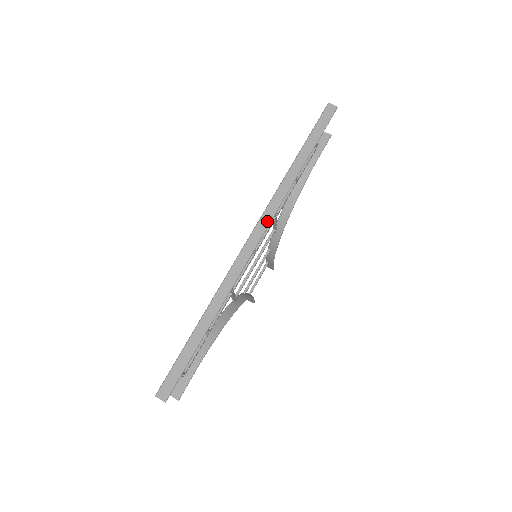
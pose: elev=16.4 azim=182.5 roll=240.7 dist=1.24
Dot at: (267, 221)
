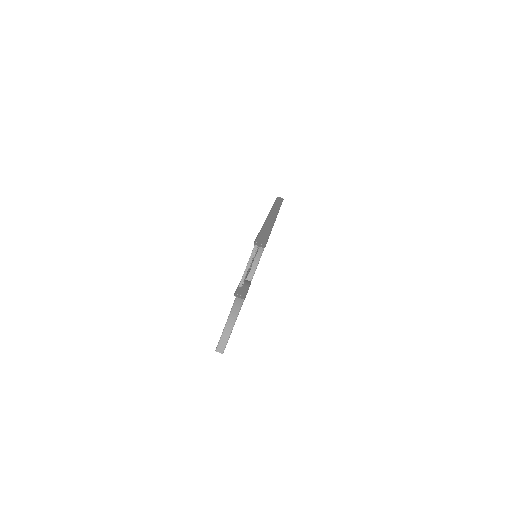
Dot at: (276, 212)
